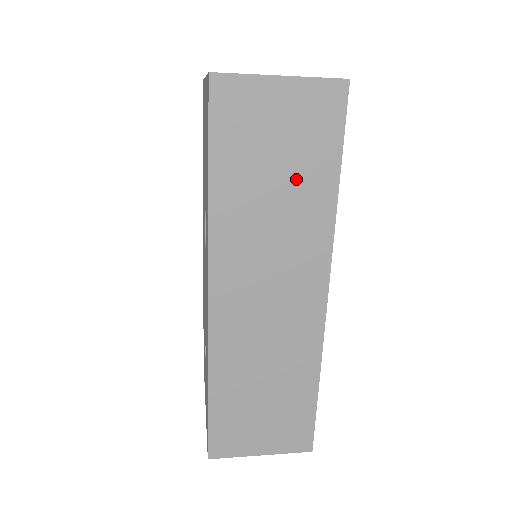
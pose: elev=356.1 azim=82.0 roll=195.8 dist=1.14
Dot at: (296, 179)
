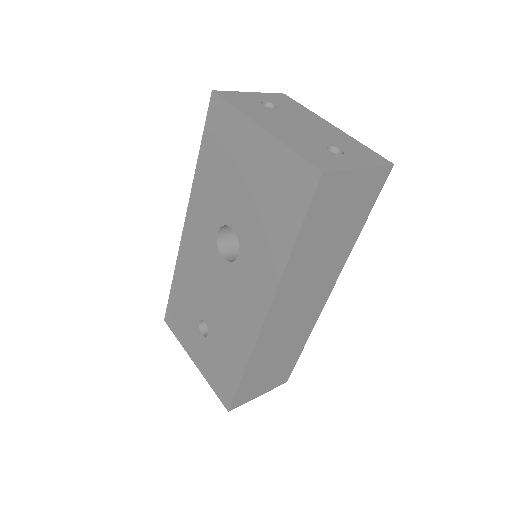
Dot at: (342, 232)
